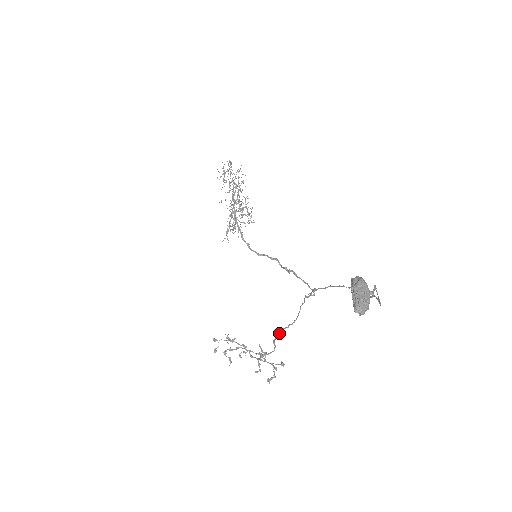
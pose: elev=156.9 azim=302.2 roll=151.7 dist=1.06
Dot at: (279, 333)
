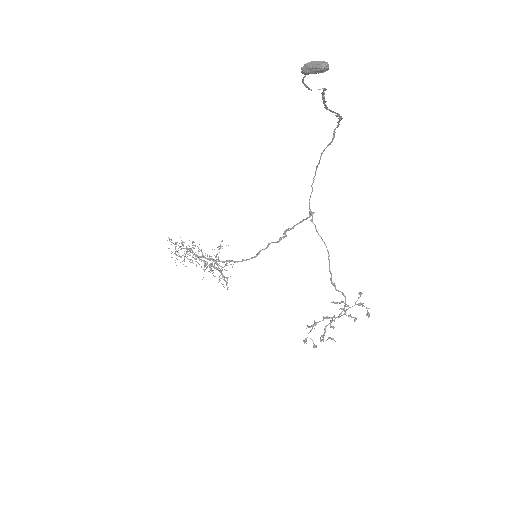
Dot at: (331, 276)
